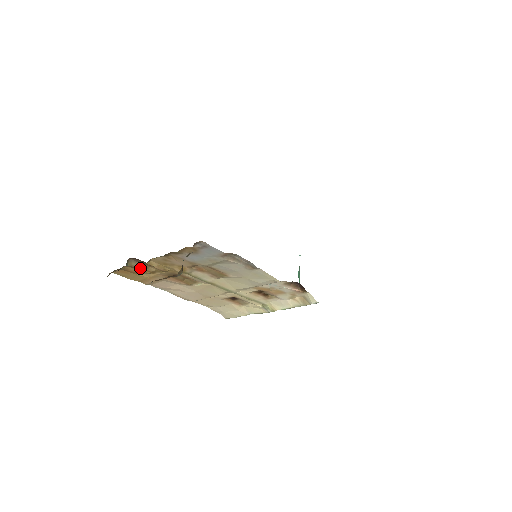
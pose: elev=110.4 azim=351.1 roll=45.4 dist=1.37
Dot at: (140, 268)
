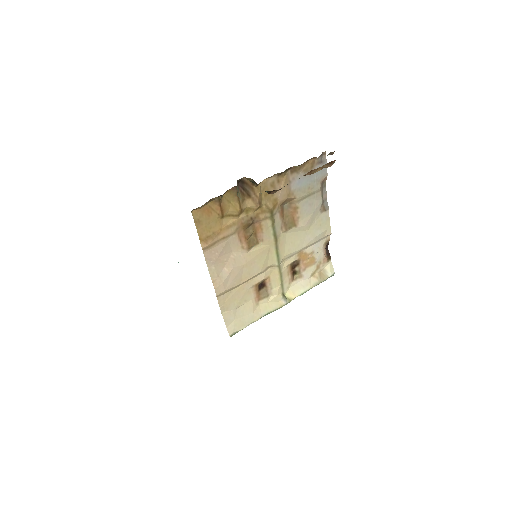
Dot at: (239, 198)
